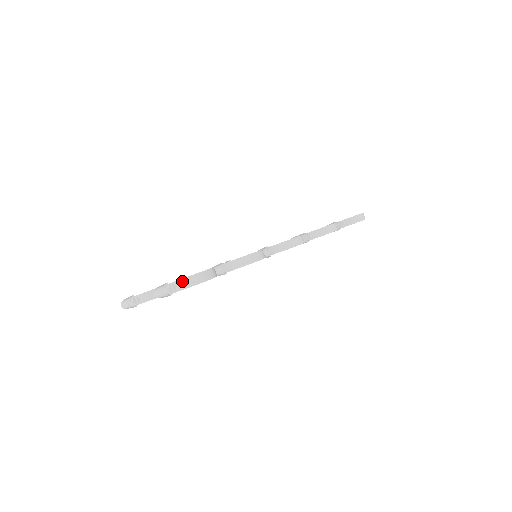
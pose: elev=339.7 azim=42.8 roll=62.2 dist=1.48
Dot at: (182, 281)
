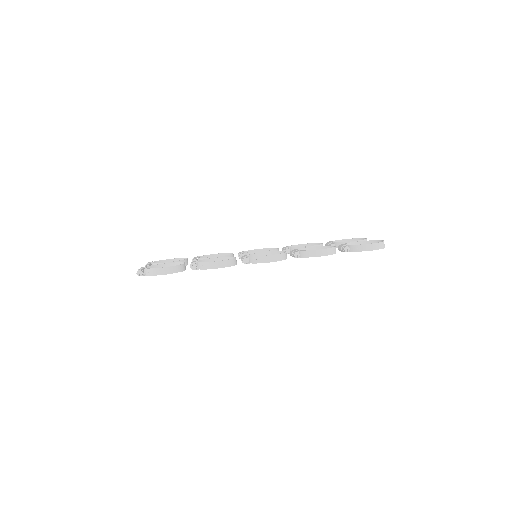
Dot at: (148, 270)
